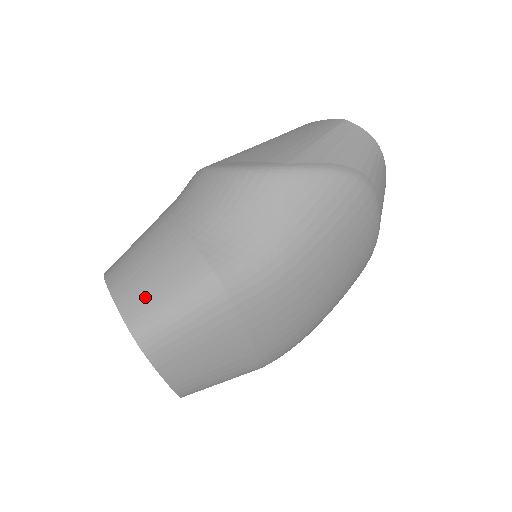
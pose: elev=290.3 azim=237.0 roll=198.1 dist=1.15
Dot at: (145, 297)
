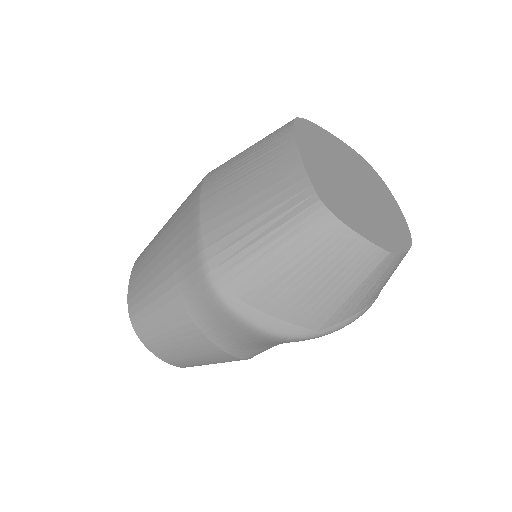
Dot at: (193, 364)
